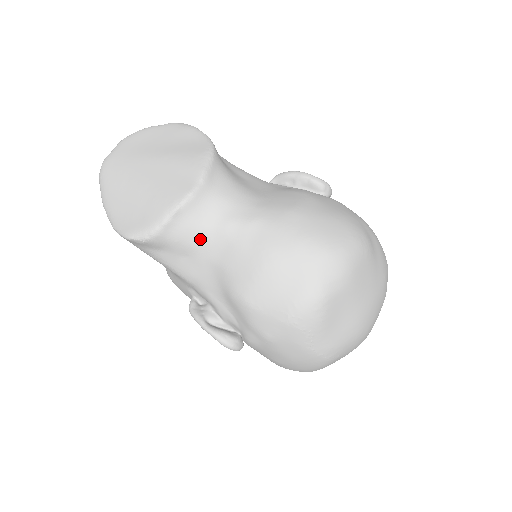
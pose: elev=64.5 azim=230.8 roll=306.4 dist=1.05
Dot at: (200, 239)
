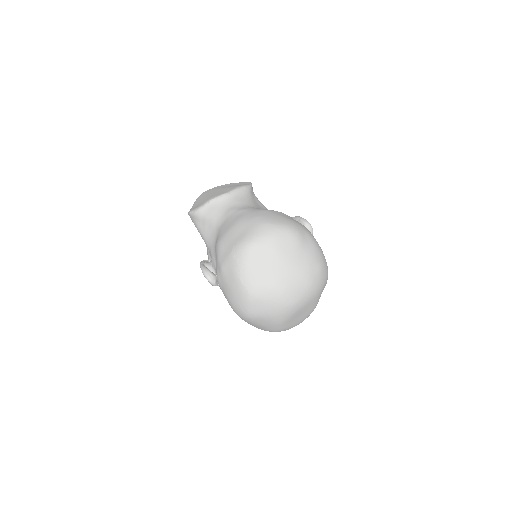
Dot at: (217, 217)
